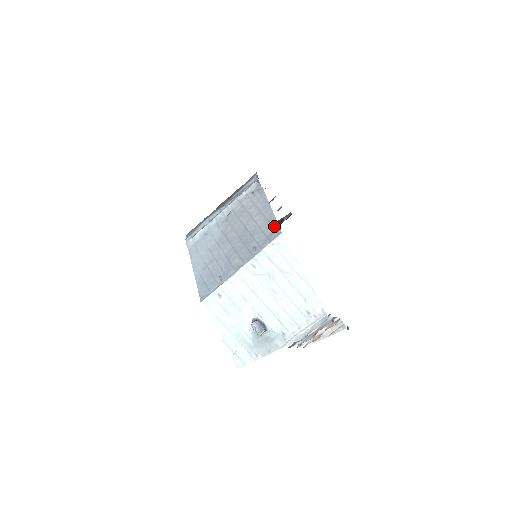
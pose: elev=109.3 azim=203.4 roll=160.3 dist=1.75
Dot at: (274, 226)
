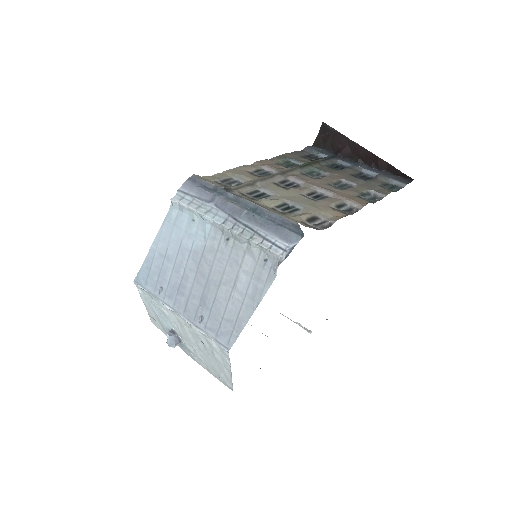
Dot at: (234, 332)
